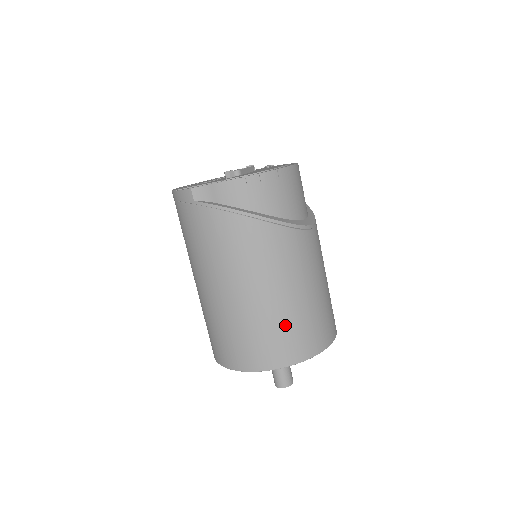
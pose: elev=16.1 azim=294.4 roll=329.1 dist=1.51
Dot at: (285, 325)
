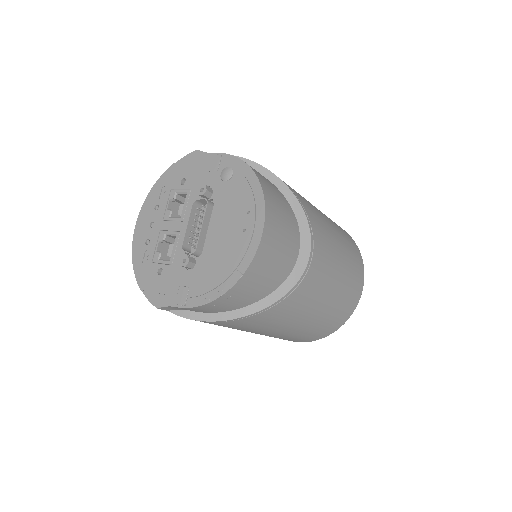
Dot at: (308, 332)
